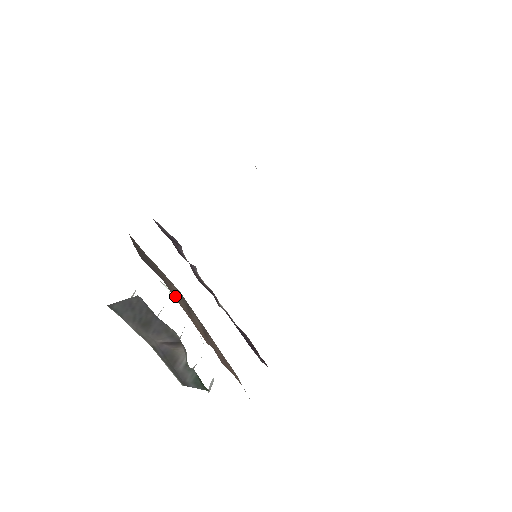
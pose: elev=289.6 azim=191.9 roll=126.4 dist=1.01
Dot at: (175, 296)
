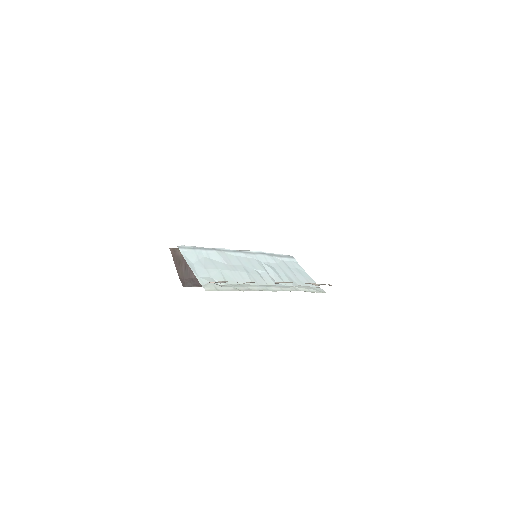
Dot at: occluded
